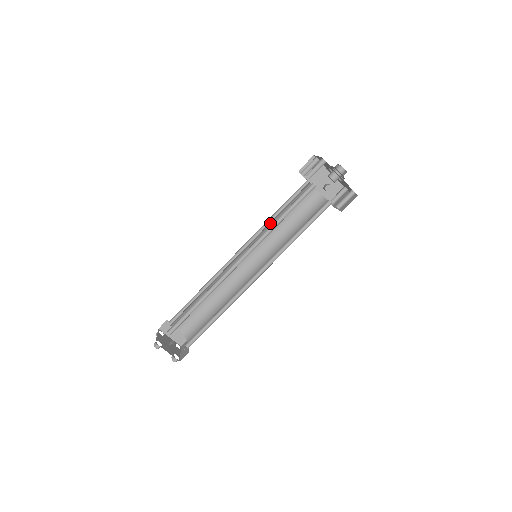
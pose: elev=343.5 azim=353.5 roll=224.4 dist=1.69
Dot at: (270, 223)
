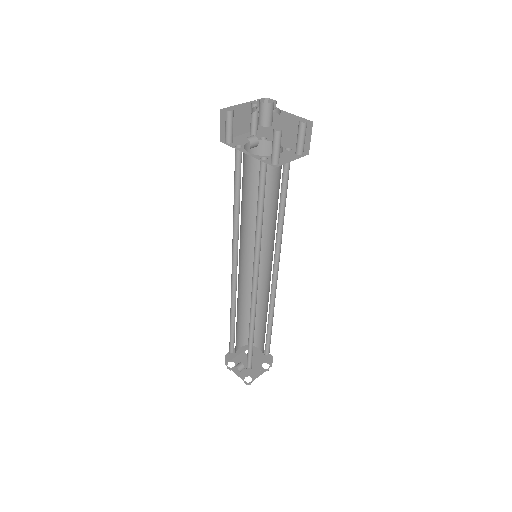
Dot at: (255, 210)
